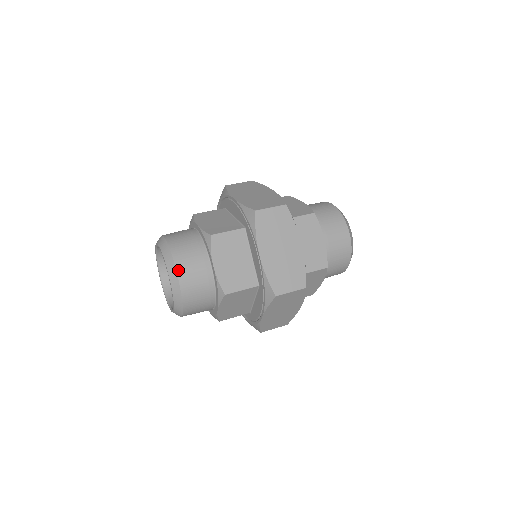
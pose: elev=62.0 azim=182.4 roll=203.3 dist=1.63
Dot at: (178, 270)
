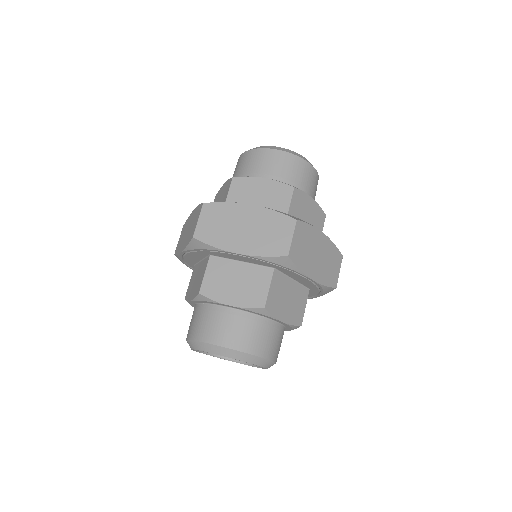
Dot at: (264, 356)
